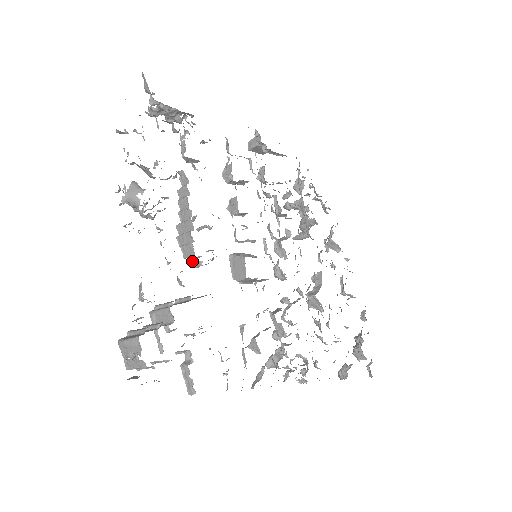
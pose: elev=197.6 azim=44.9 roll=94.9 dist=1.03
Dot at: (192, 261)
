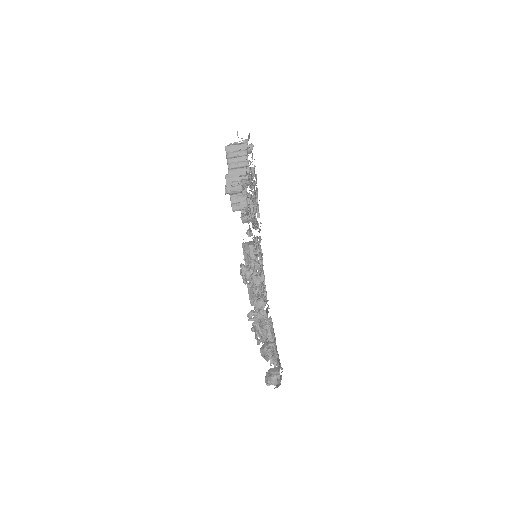
Dot at: occluded
